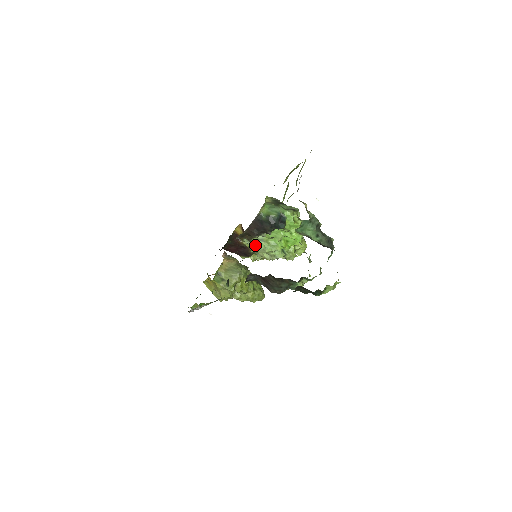
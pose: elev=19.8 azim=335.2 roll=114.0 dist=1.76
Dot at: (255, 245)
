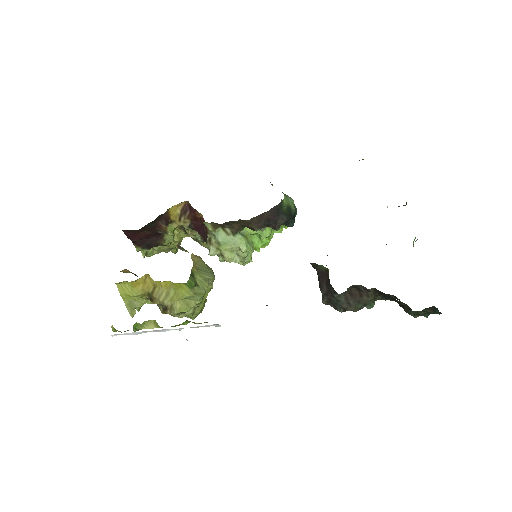
Dot at: (230, 239)
